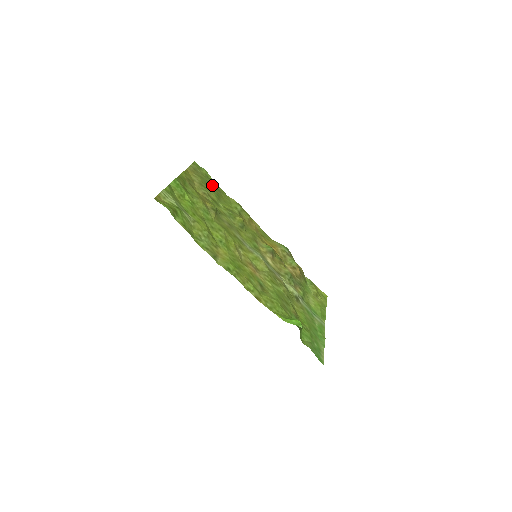
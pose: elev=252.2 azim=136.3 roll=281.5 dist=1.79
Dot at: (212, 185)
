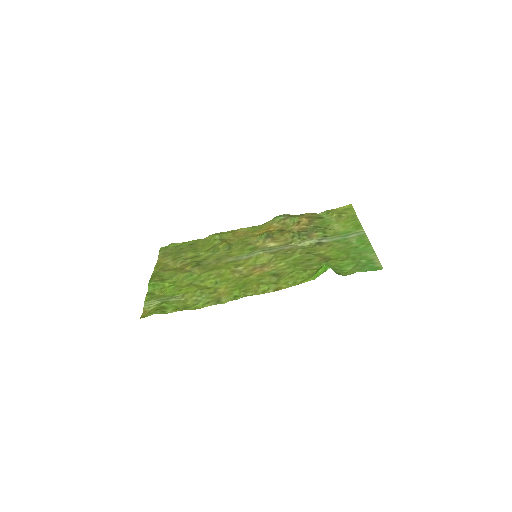
Dot at: (184, 248)
